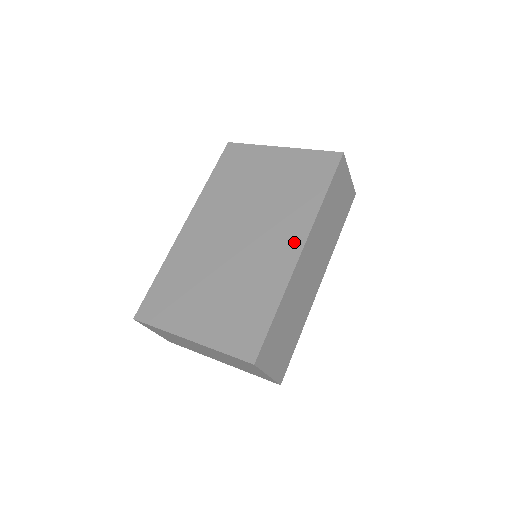
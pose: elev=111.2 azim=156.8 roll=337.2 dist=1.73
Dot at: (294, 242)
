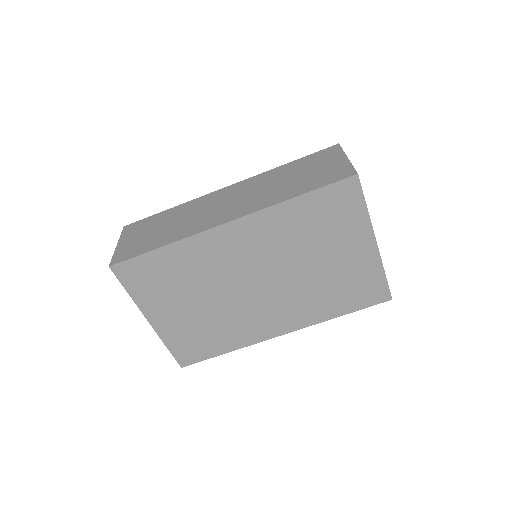
Dot at: (284, 326)
